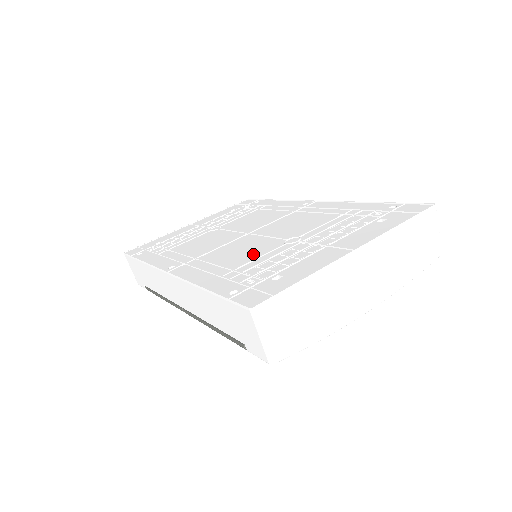
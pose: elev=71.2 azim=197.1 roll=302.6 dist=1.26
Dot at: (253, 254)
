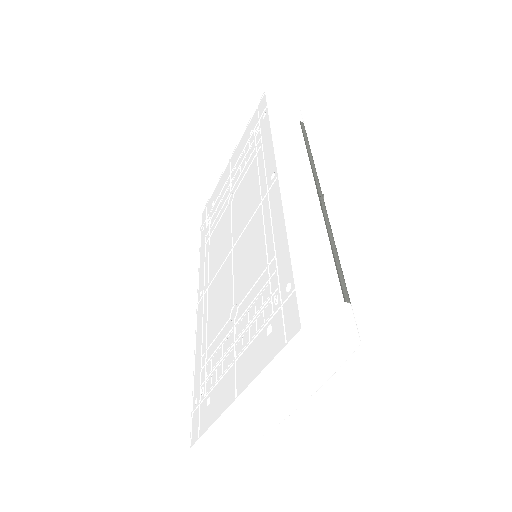
Dot at: (218, 321)
